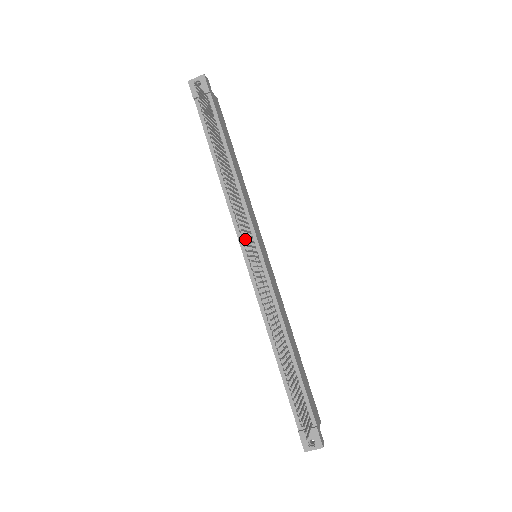
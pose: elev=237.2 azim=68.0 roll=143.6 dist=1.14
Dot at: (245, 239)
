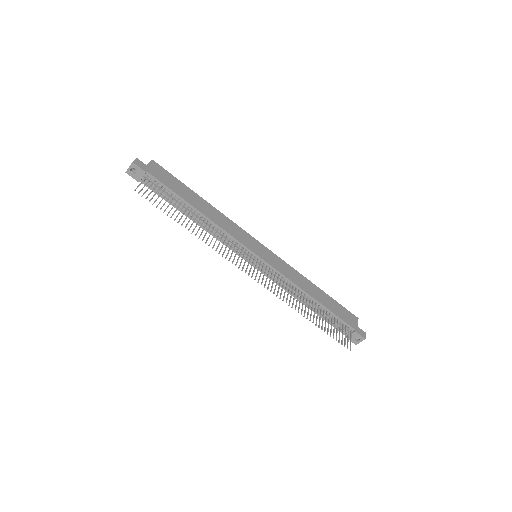
Dot at: (242, 268)
